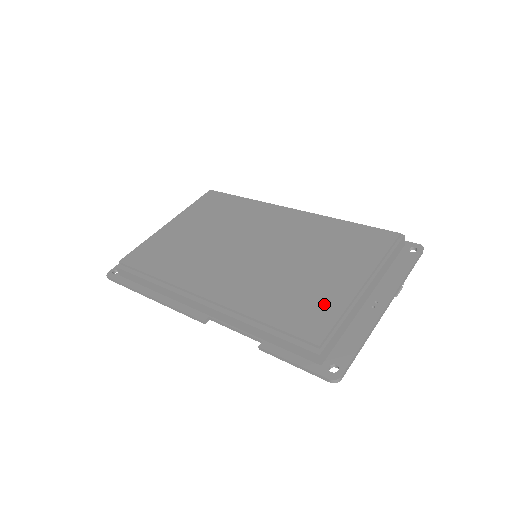
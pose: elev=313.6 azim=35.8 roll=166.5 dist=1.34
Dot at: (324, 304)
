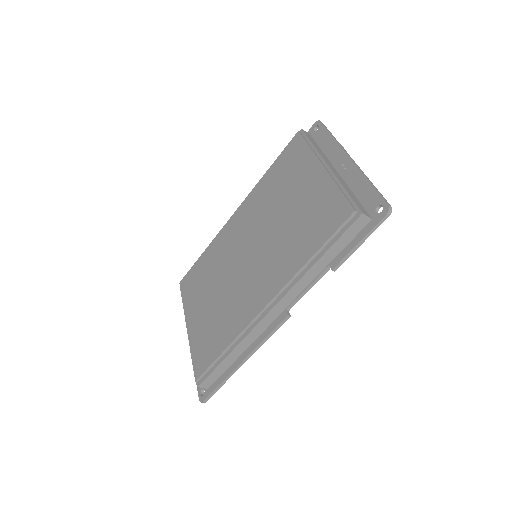
Dot at: (323, 201)
